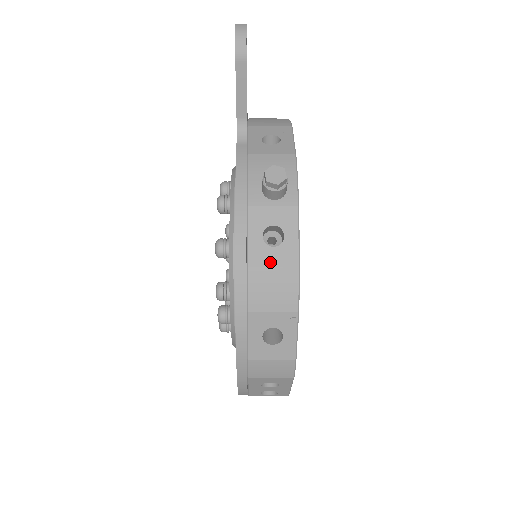
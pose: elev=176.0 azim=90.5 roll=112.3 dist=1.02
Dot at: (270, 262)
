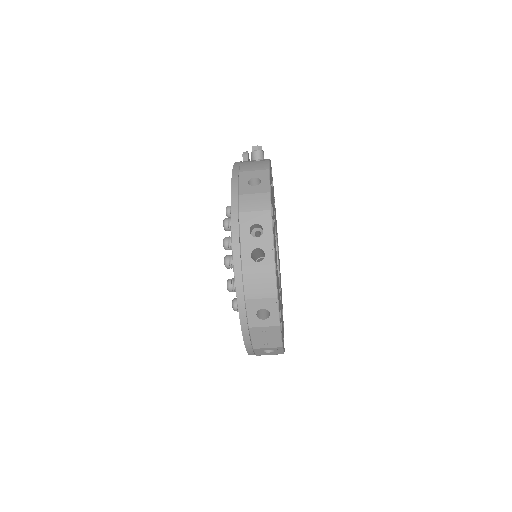
Dot at: (253, 161)
